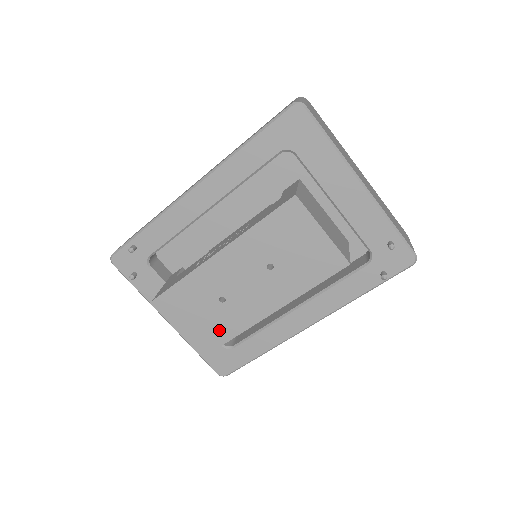
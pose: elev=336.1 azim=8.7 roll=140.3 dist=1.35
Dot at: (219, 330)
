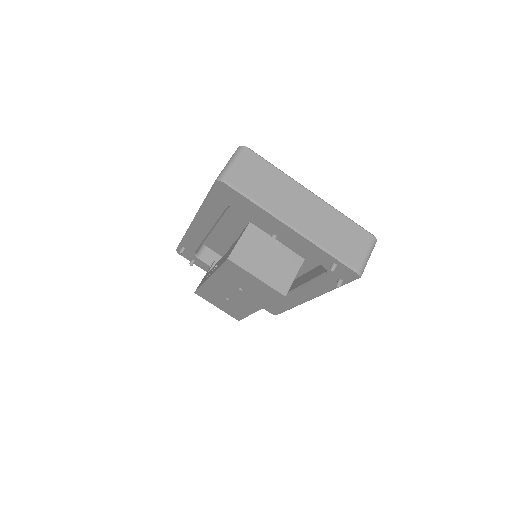
Dot at: (237, 312)
